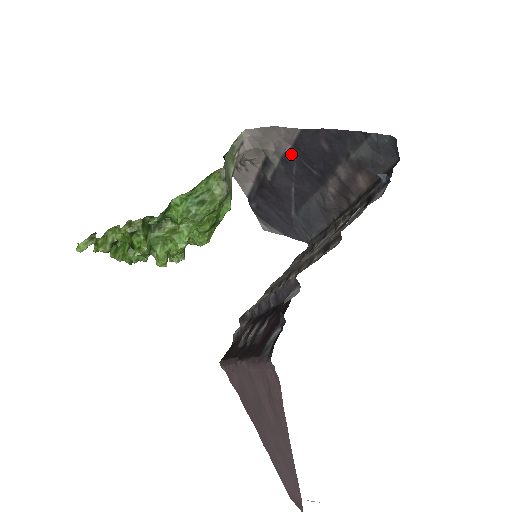
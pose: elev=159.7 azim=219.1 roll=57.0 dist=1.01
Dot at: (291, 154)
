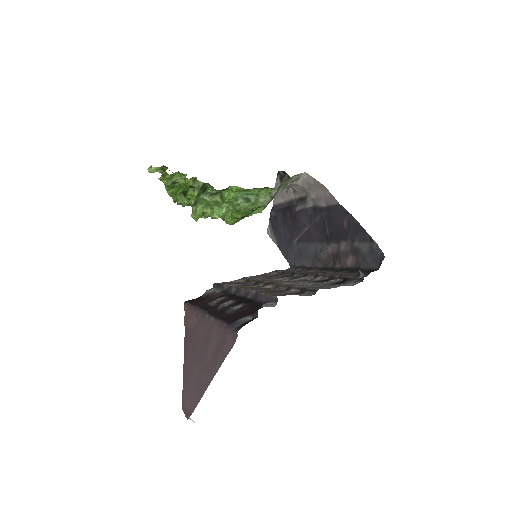
Dot at: (322, 210)
